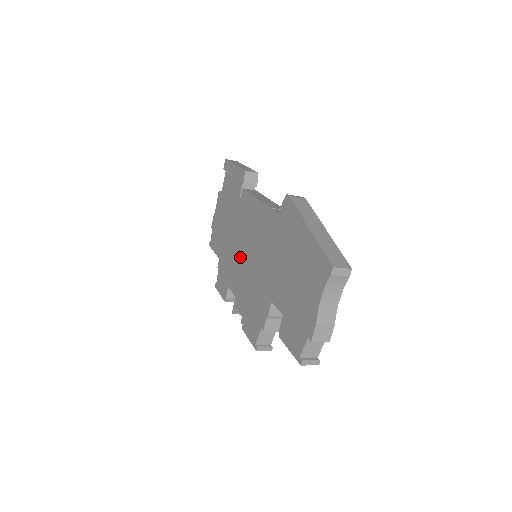
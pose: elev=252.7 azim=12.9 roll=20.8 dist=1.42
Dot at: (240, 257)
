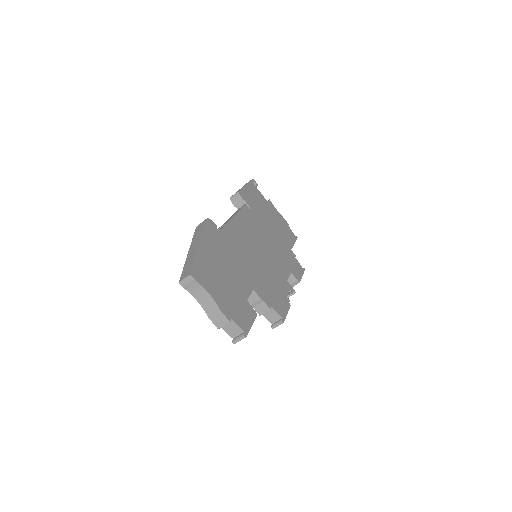
Dot at: occluded
